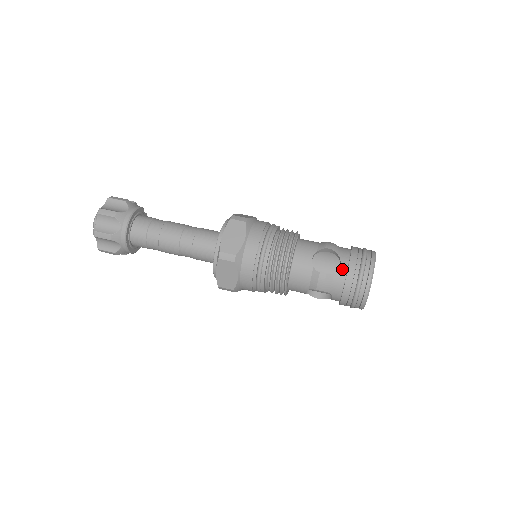
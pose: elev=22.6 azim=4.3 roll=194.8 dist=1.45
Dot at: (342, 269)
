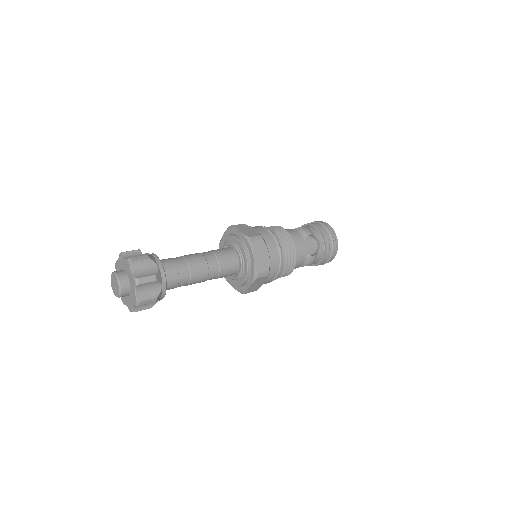
Dot at: (322, 247)
